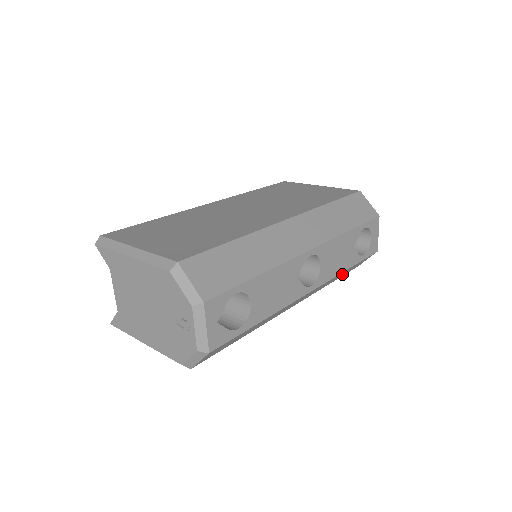
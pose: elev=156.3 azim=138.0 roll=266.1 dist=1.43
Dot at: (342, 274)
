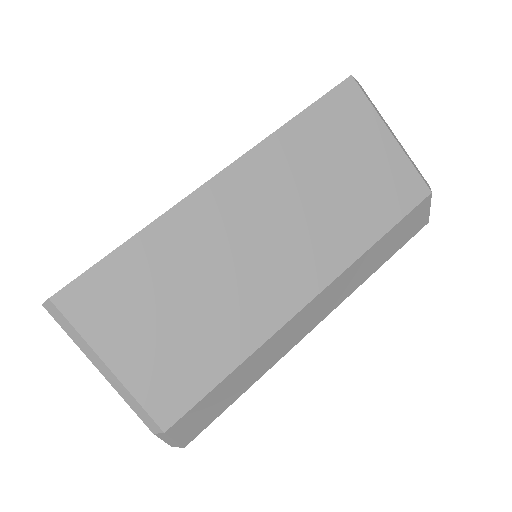
Dot at: occluded
